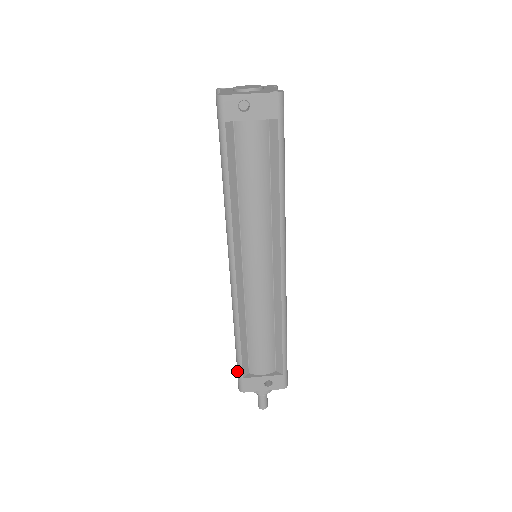
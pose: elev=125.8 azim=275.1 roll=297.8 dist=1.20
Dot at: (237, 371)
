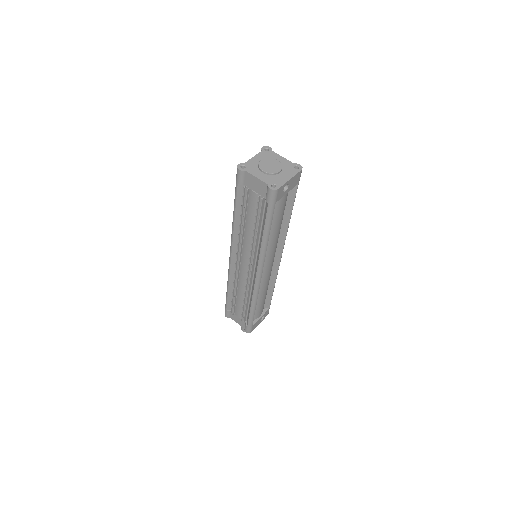
Dot at: (248, 325)
